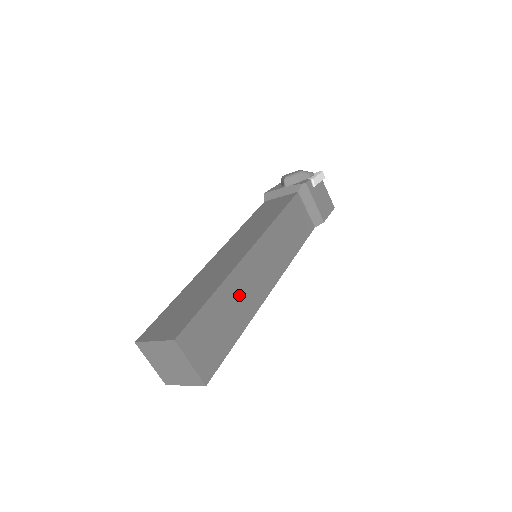
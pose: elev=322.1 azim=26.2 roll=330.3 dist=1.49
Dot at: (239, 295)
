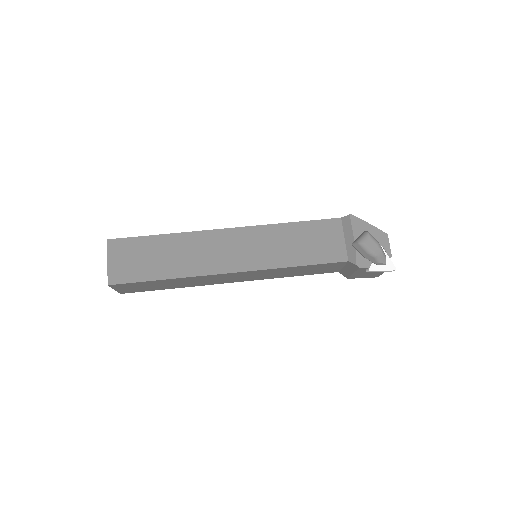
Dot at: (192, 281)
